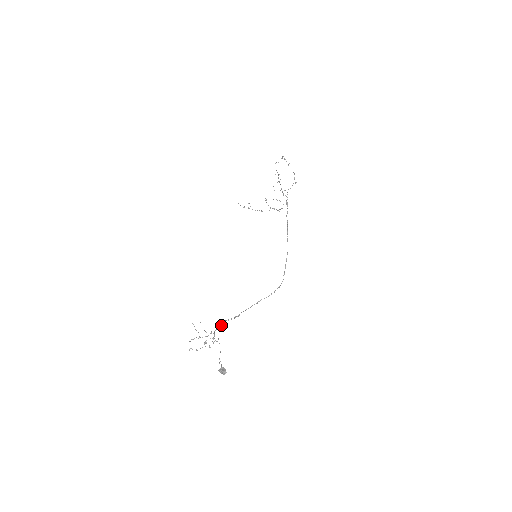
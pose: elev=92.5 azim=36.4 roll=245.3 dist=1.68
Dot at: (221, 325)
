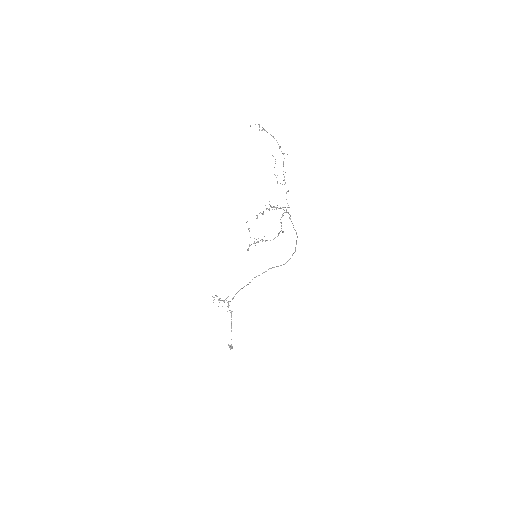
Dot at: occluded
